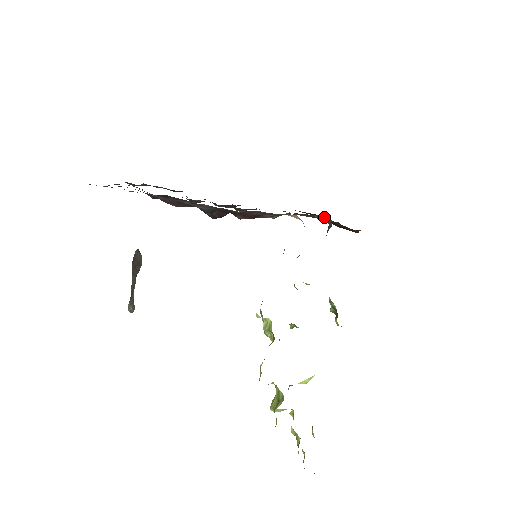
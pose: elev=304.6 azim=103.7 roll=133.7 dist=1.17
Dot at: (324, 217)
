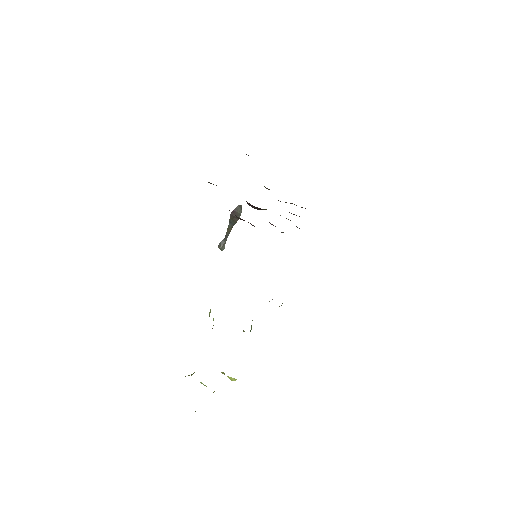
Dot at: occluded
